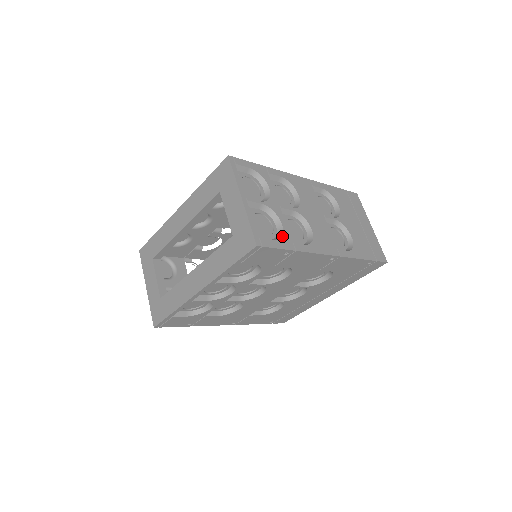
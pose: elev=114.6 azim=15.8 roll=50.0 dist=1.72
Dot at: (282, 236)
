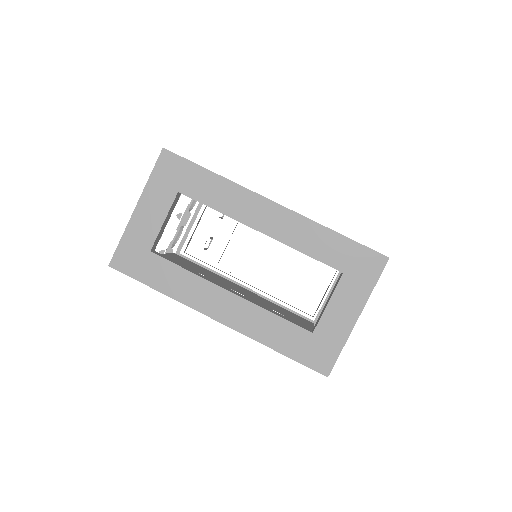
Dot at: occluded
